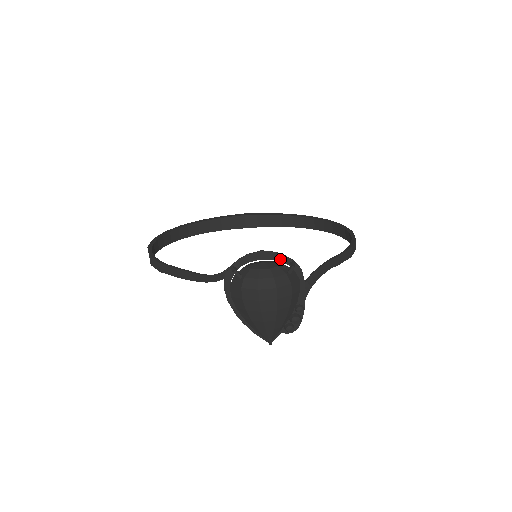
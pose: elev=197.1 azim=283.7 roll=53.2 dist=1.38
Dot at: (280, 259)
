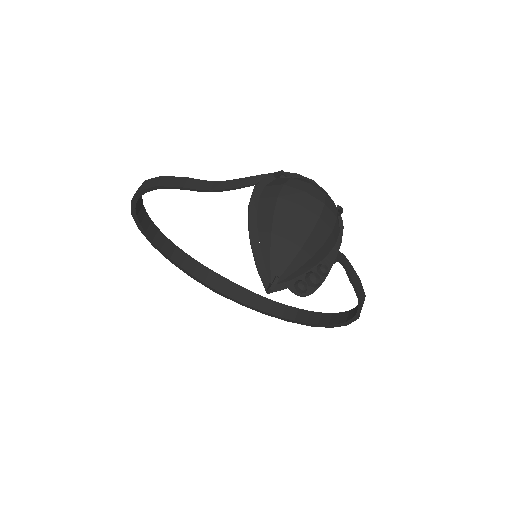
Dot at: occluded
